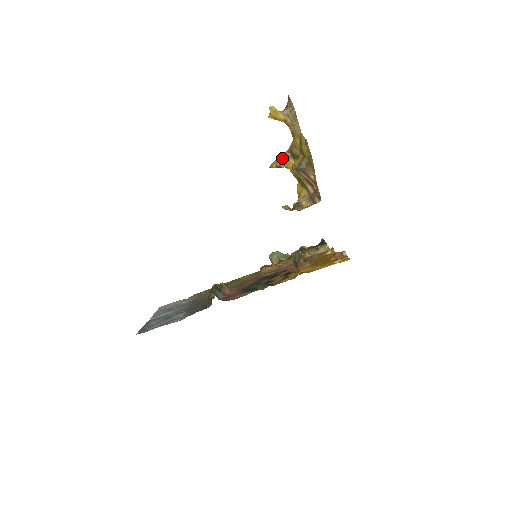
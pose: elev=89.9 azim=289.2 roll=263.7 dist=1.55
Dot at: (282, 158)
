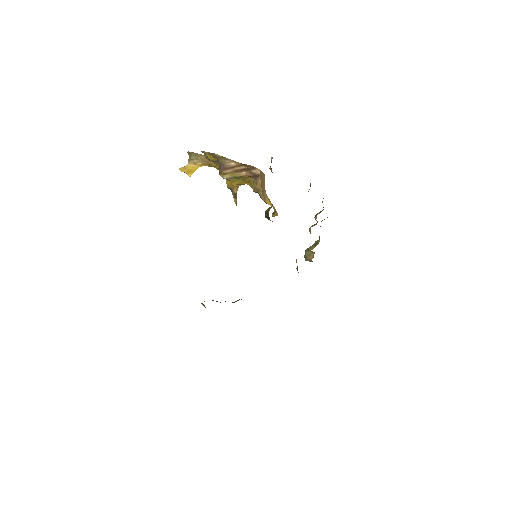
Dot at: (229, 188)
